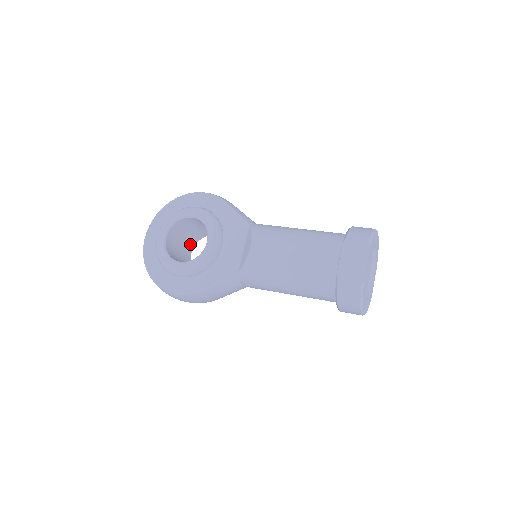
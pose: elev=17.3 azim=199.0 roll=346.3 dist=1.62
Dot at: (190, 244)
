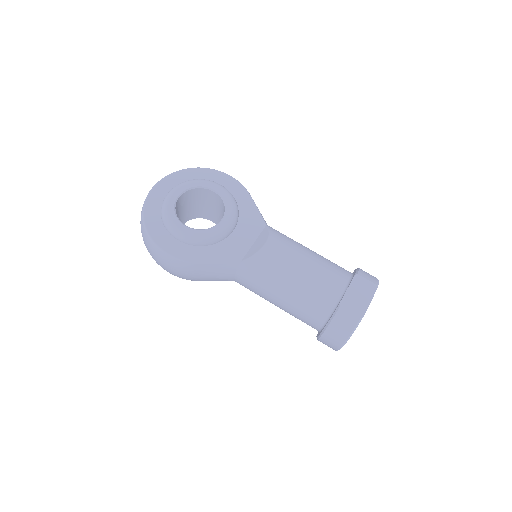
Dot at: (186, 217)
